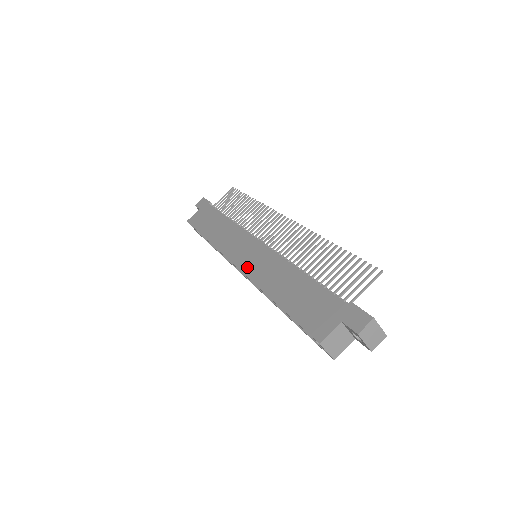
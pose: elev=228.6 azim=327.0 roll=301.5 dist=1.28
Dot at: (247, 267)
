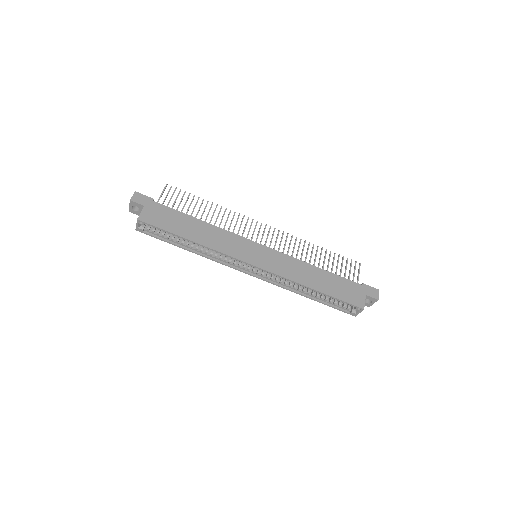
Dot at: (270, 267)
